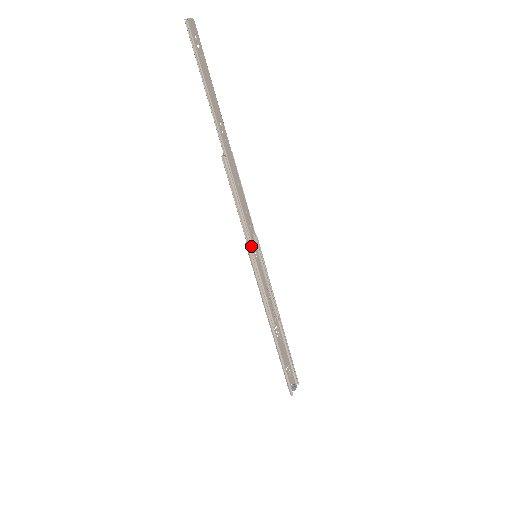
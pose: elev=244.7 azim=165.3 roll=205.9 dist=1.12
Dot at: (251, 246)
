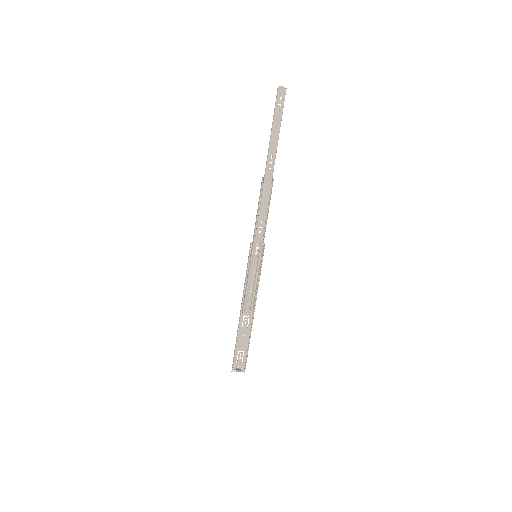
Dot at: (253, 245)
